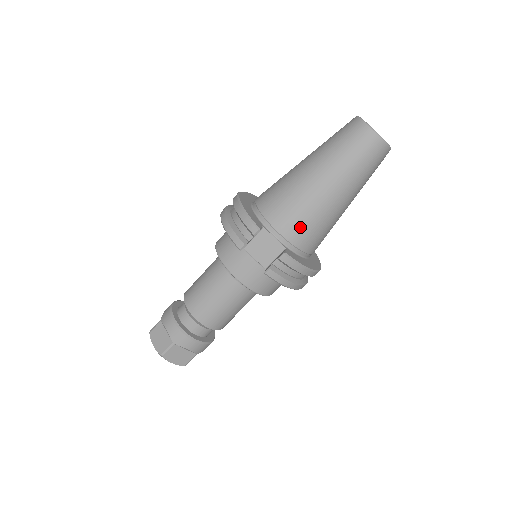
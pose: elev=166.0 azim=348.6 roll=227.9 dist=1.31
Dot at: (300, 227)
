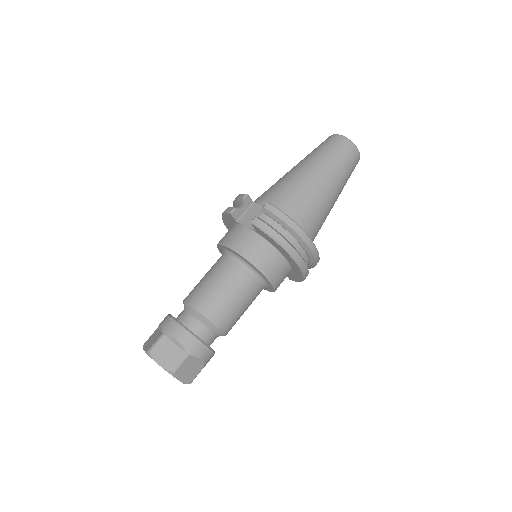
Dot at: (285, 196)
